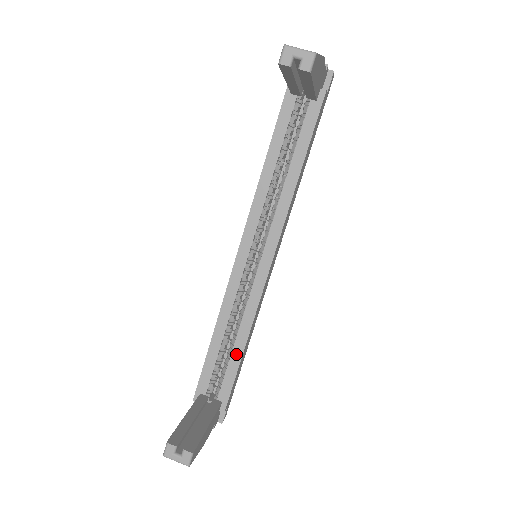
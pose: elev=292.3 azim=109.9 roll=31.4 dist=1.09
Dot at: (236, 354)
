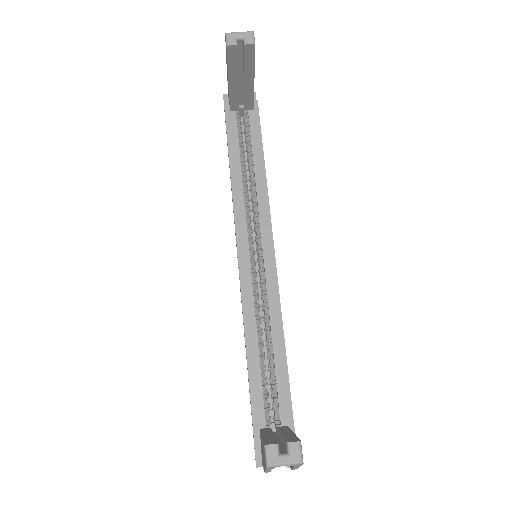
Dot at: (279, 362)
